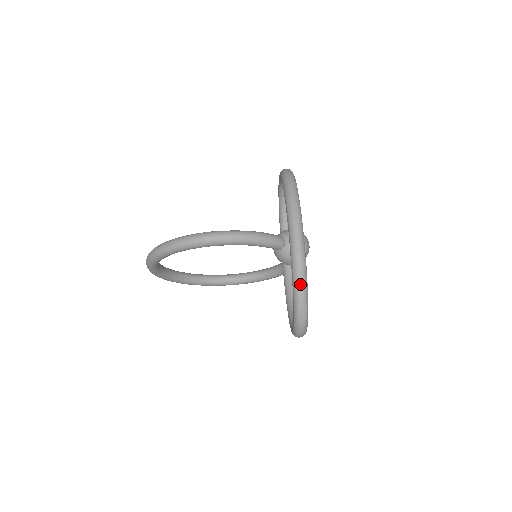
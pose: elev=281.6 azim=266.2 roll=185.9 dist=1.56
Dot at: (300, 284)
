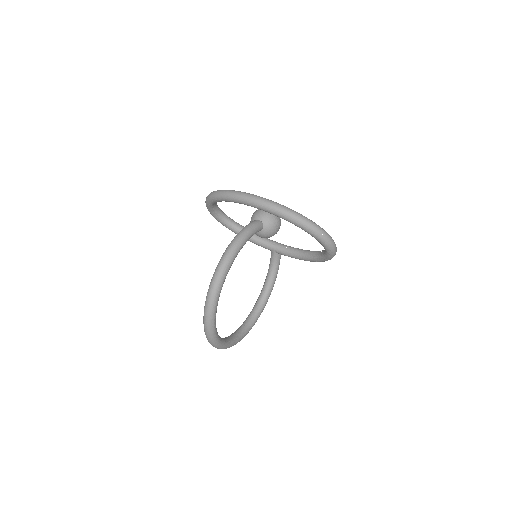
Dot at: (297, 217)
